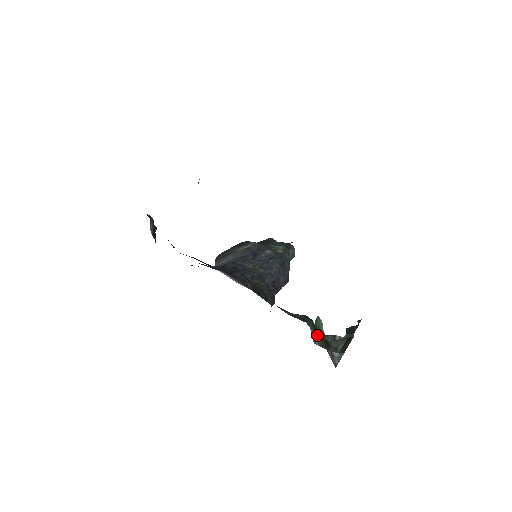
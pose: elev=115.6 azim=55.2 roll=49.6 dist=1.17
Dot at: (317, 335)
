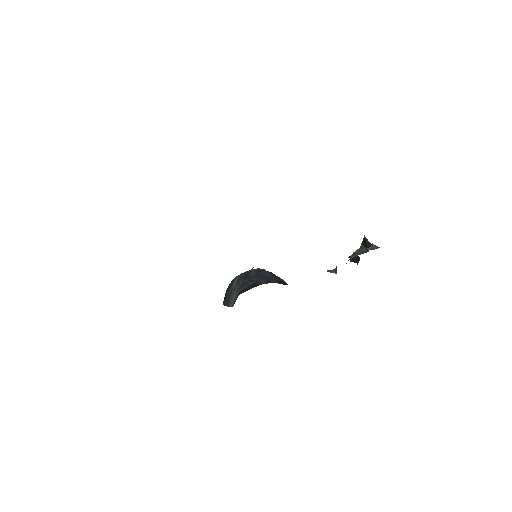
Dot at: occluded
